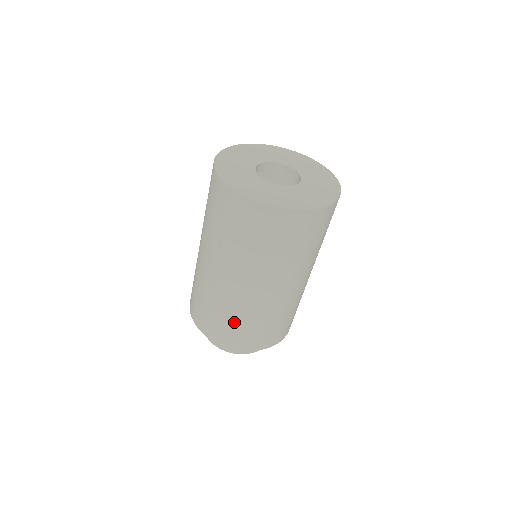
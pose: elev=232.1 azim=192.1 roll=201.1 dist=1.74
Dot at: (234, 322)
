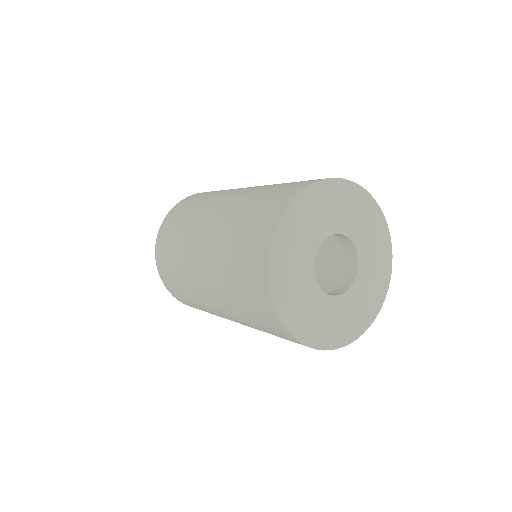
Dot at: (178, 282)
